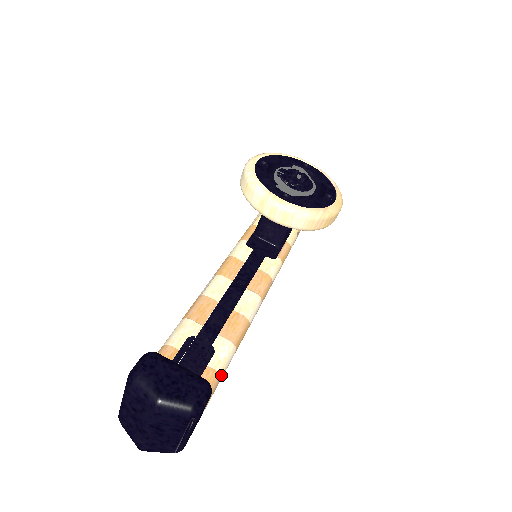
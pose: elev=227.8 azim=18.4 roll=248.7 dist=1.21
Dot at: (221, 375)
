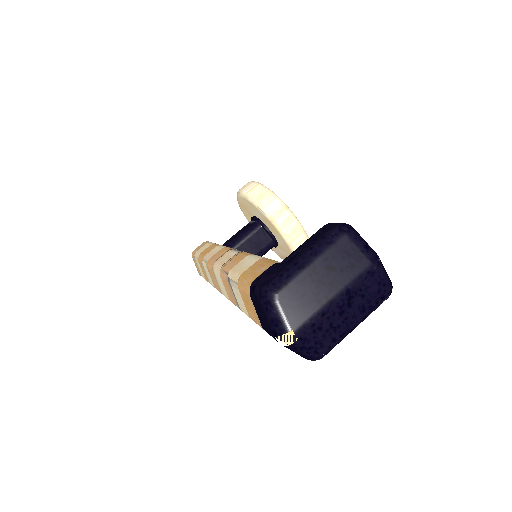
Dot at: occluded
